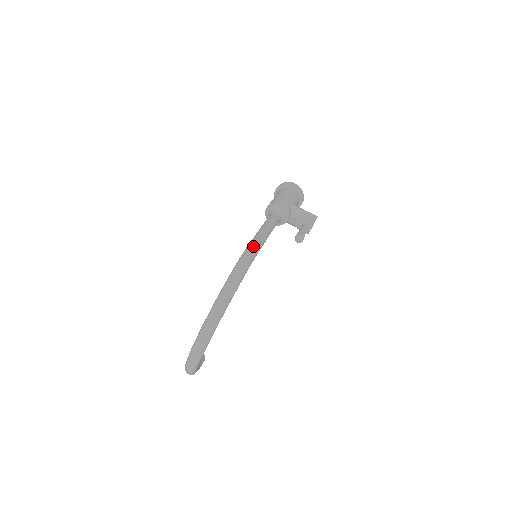
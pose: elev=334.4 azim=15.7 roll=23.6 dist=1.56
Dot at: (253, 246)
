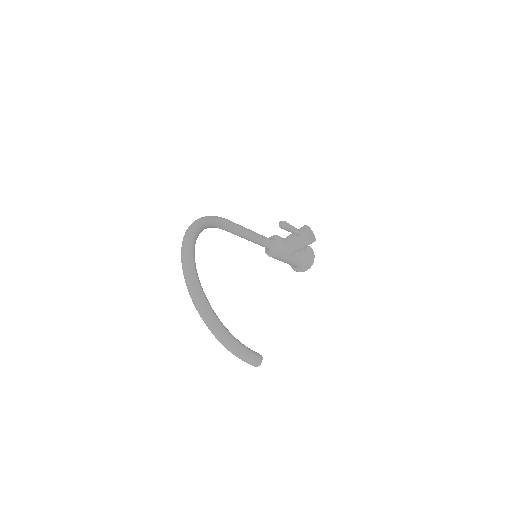
Dot at: occluded
